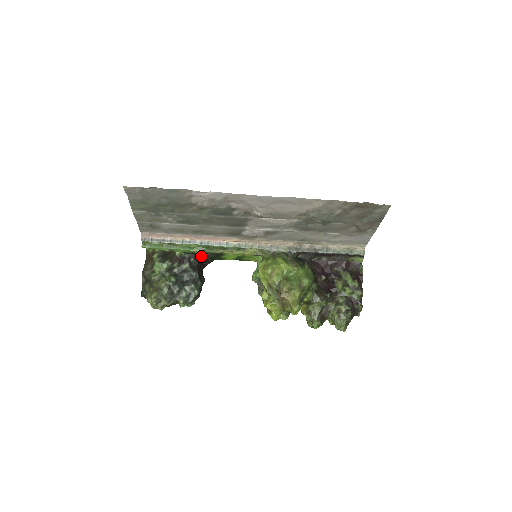
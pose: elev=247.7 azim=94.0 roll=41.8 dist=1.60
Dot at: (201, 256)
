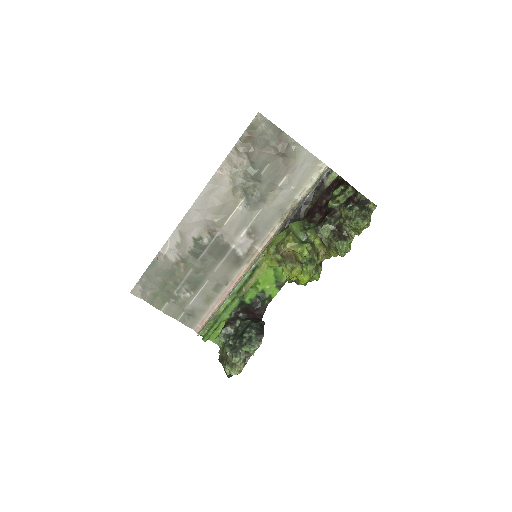
Dot at: (248, 309)
